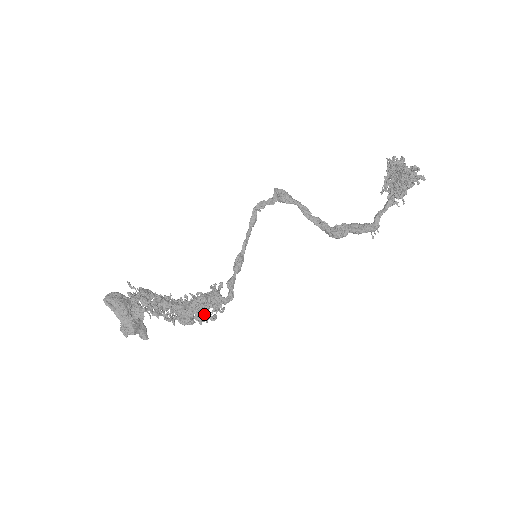
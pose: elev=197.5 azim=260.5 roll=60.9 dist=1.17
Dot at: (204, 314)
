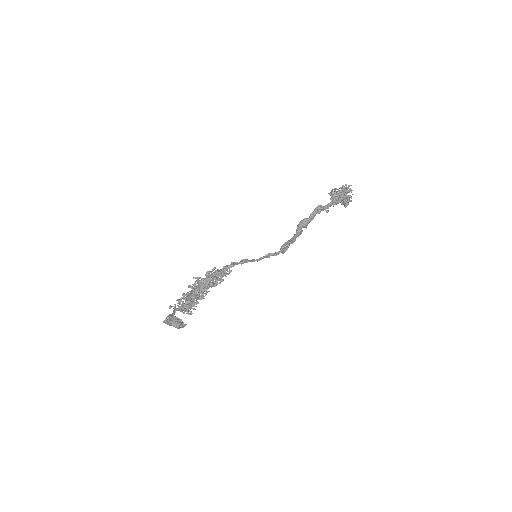
Dot at: occluded
